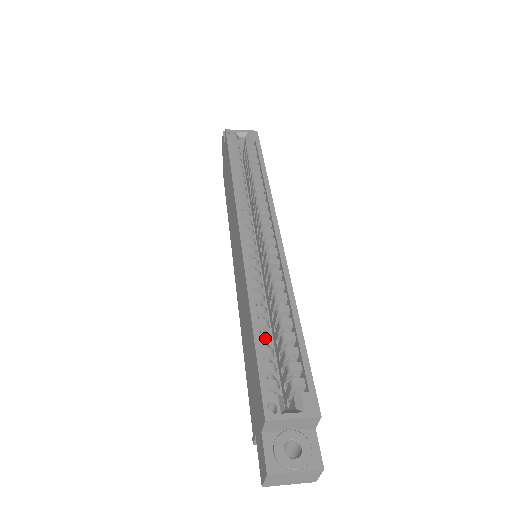
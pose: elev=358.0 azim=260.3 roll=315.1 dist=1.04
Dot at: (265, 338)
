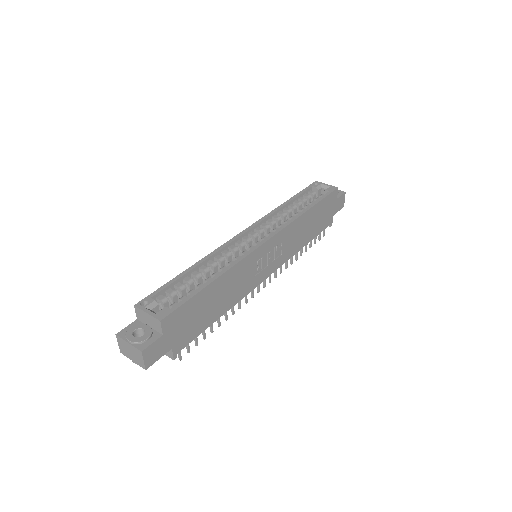
Dot at: (187, 279)
